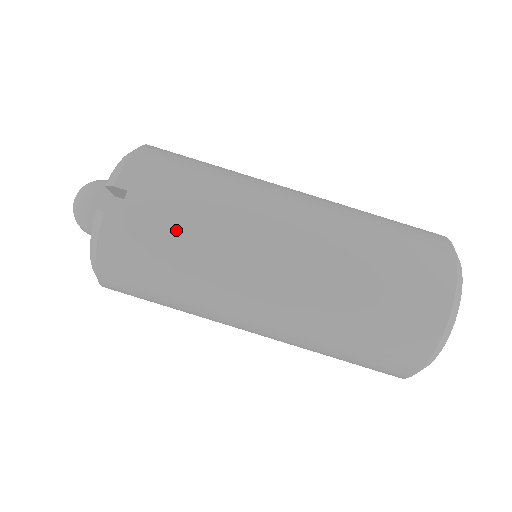
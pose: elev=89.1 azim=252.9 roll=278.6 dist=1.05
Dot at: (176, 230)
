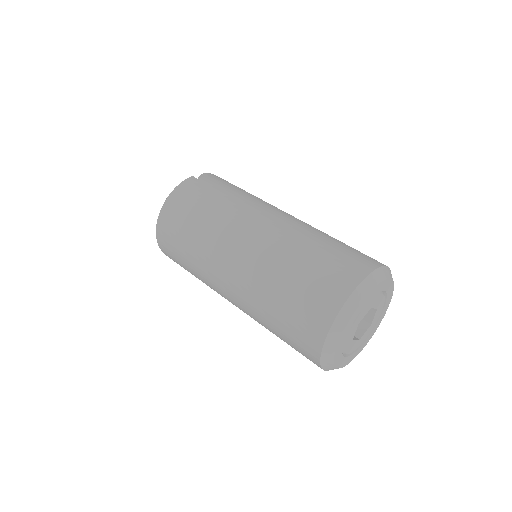
Dot at: (222, 191)
